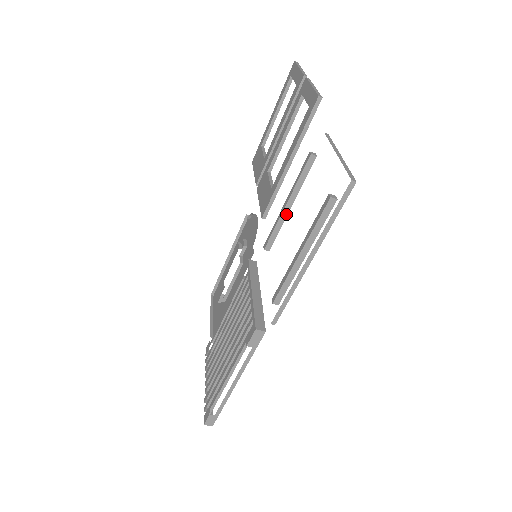
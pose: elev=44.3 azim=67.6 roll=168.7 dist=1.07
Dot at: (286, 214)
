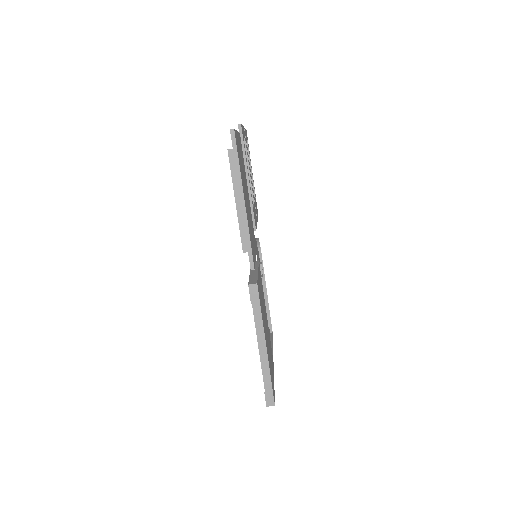
Dot at: occluded
